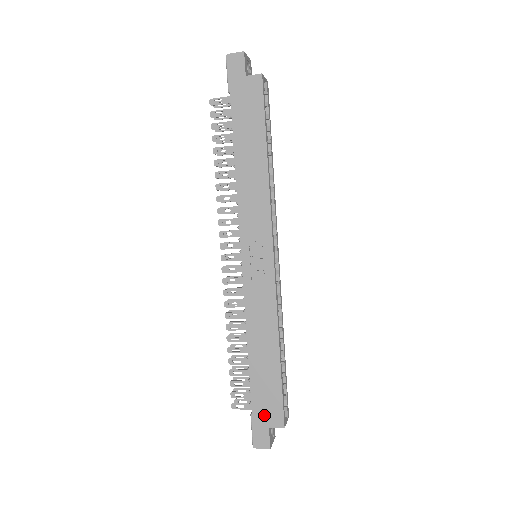
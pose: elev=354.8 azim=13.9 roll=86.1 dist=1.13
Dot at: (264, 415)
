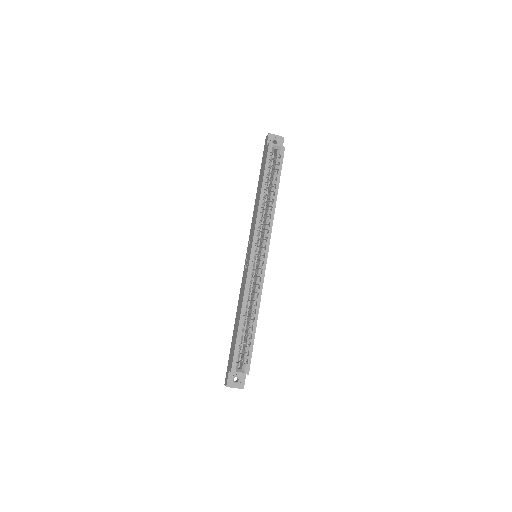
Dot at: (230, 361)
